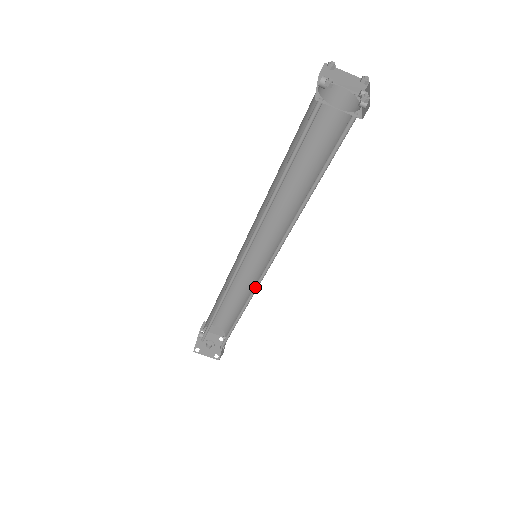
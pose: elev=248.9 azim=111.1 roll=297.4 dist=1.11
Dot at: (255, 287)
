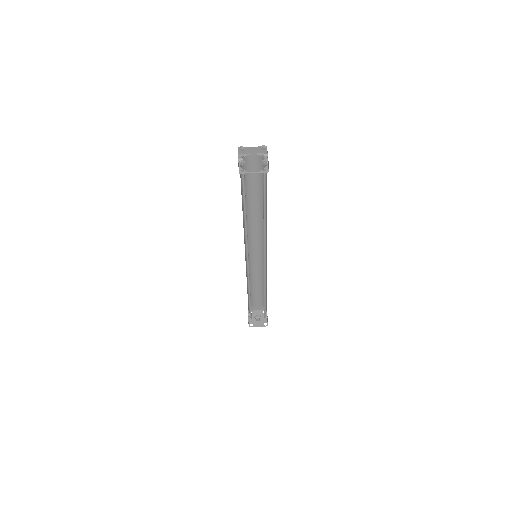
Dot at: (264, 274)
